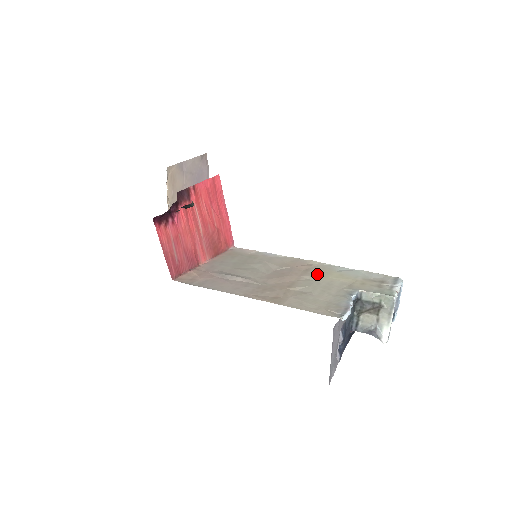
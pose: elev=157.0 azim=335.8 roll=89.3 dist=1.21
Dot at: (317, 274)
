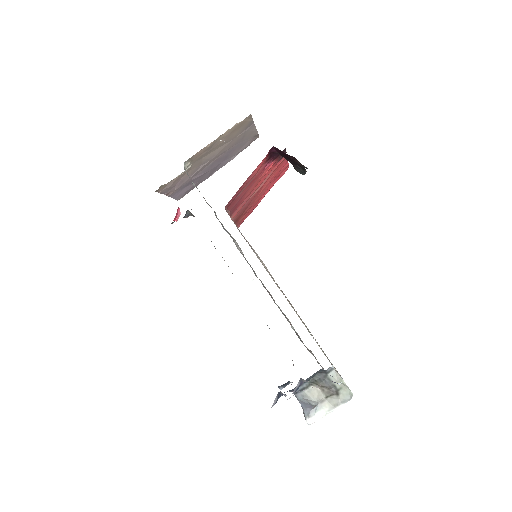
Dot at: occluded
